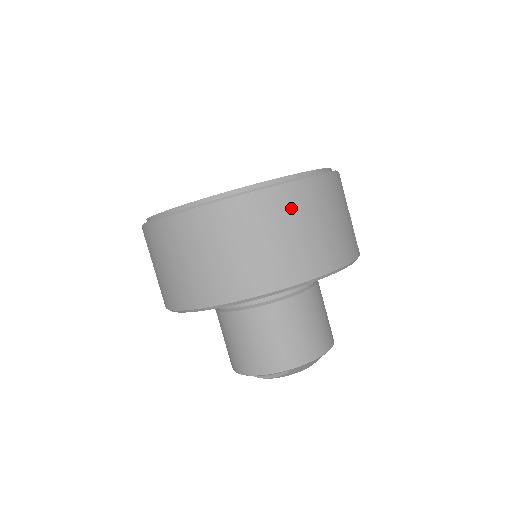
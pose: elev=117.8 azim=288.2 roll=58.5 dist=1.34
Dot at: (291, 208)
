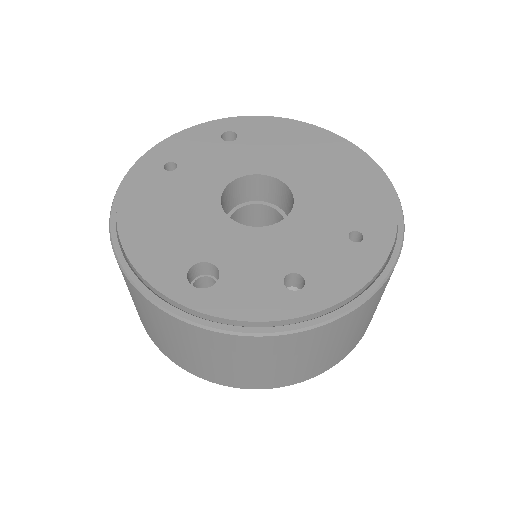
Dot at: (217, 347)
